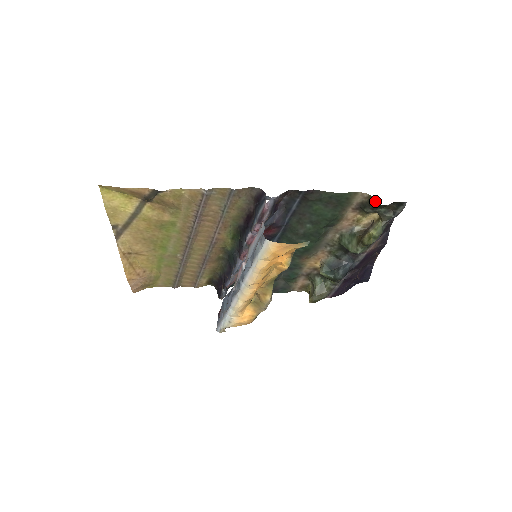
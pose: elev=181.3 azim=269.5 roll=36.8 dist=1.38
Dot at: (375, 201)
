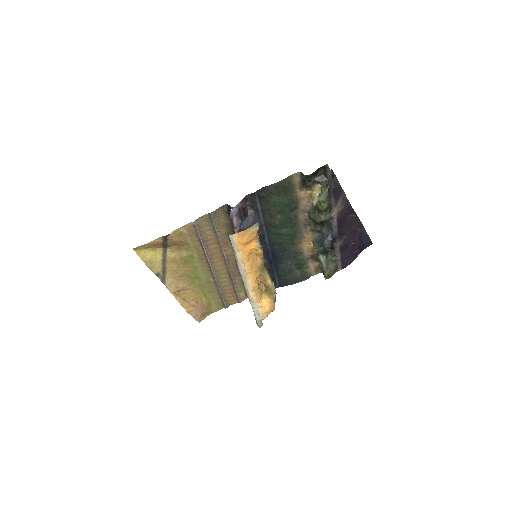
Dot at: (304, 175)
